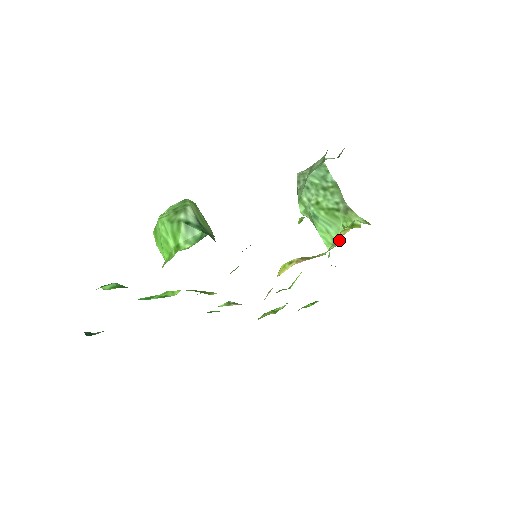
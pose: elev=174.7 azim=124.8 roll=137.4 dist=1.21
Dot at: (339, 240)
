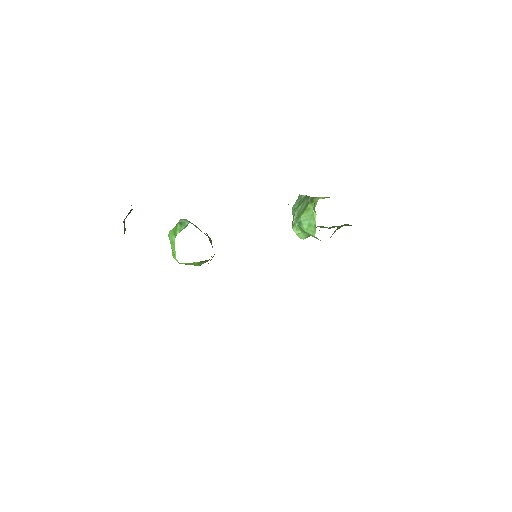
Dot at: (315, 221)
